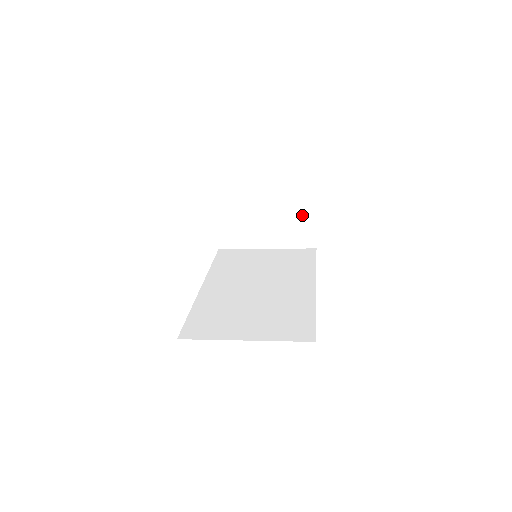
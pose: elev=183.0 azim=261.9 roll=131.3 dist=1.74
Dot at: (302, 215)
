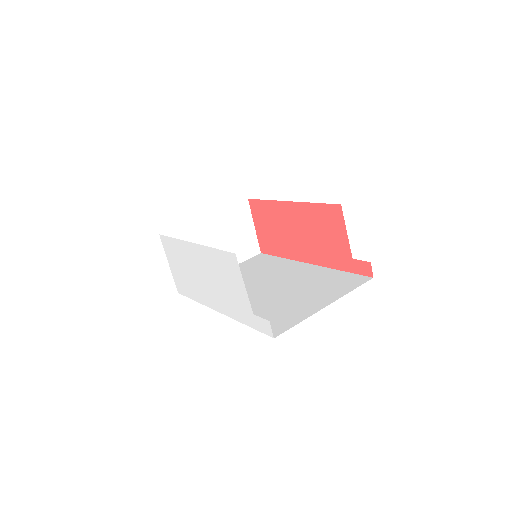
Dot at: (243, 225)
